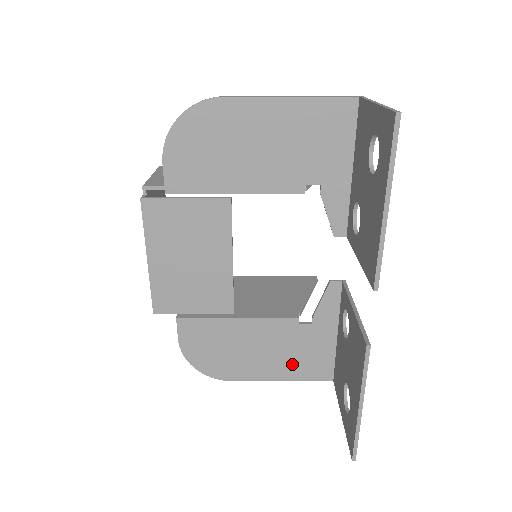
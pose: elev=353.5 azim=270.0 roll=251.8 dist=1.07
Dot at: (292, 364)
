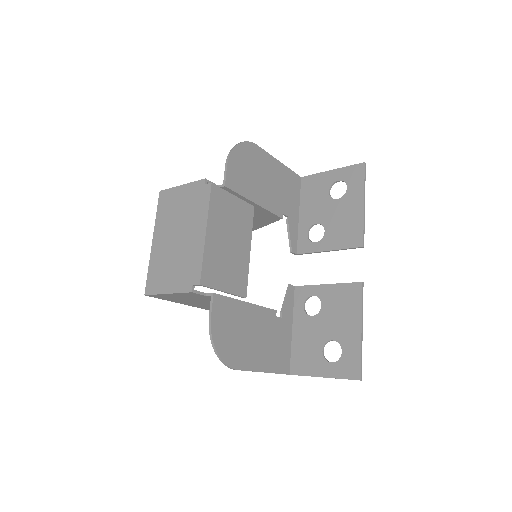
Dot at: (271, 355)
